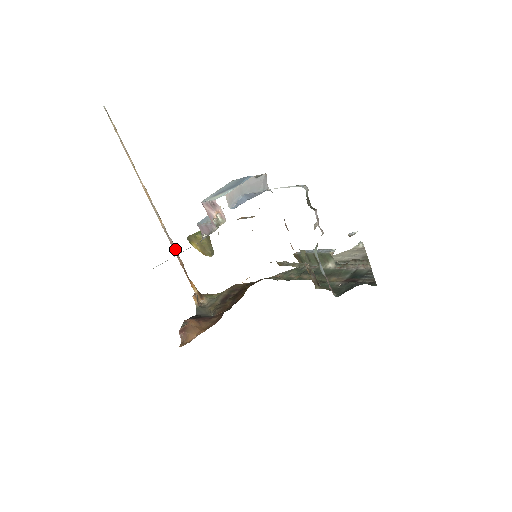
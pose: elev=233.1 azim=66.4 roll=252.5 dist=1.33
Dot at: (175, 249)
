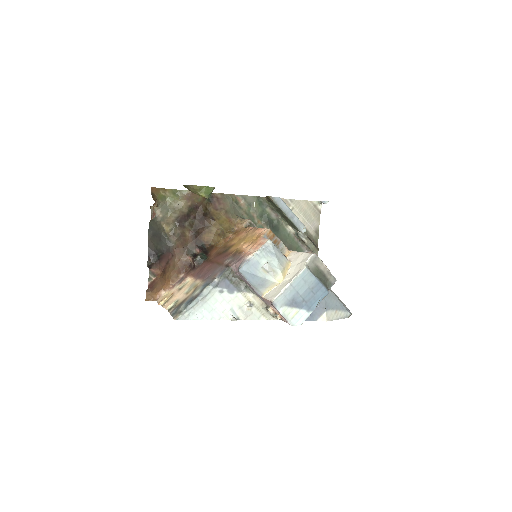
Dot at: occluded
